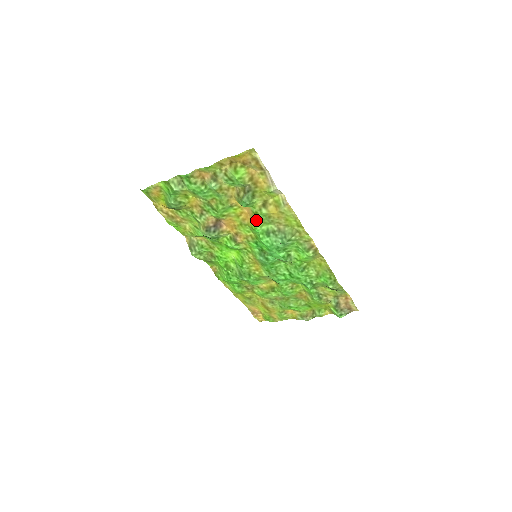
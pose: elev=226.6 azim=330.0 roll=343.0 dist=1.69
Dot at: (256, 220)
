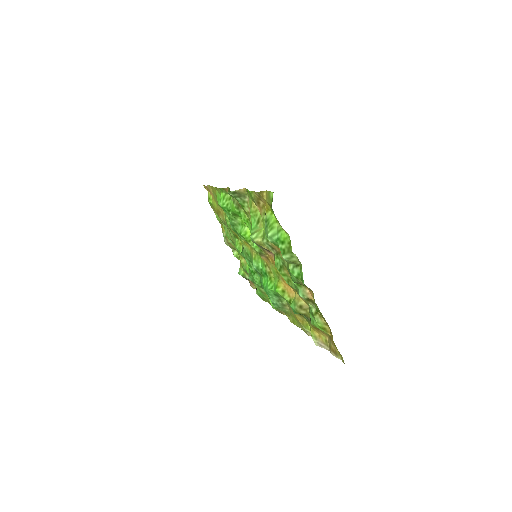
Dot at: (285, 297)
